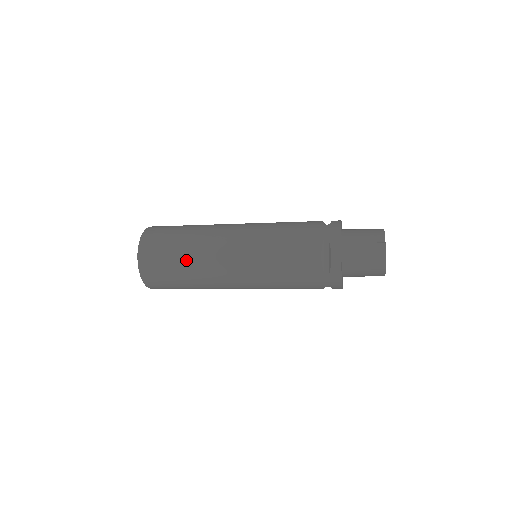
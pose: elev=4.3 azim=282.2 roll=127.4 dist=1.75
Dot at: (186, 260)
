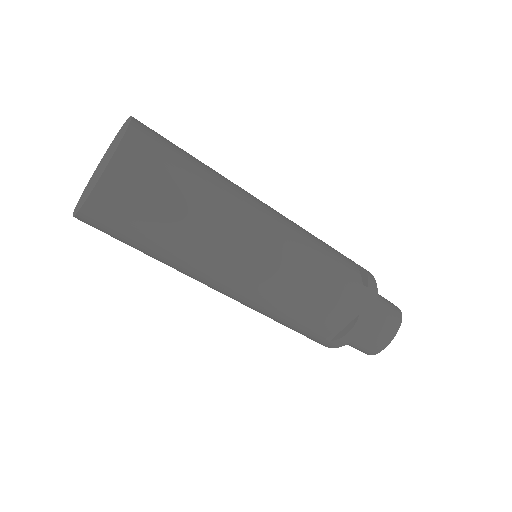
Dot at: (208, 170)
